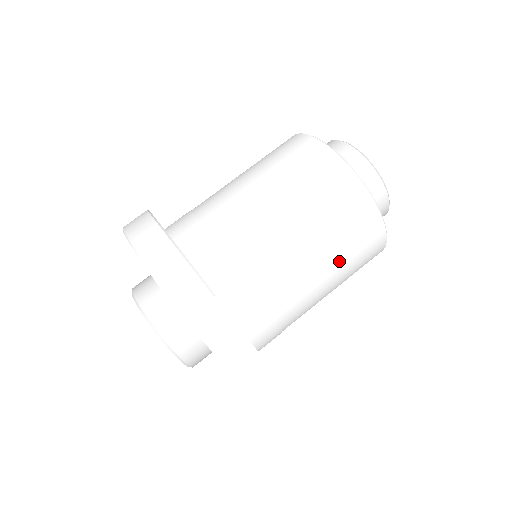
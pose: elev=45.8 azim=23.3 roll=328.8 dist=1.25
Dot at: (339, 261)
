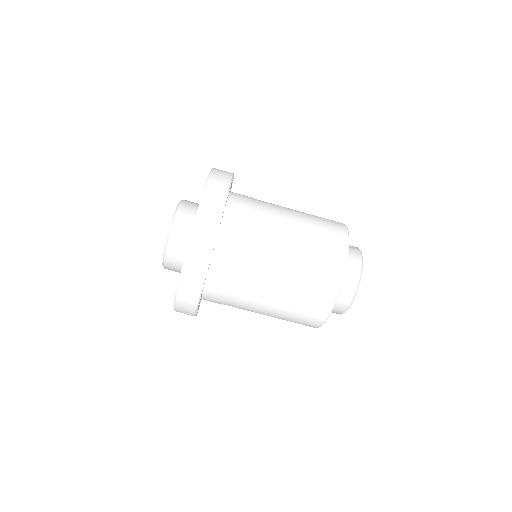
Dot at: (300, 266)
